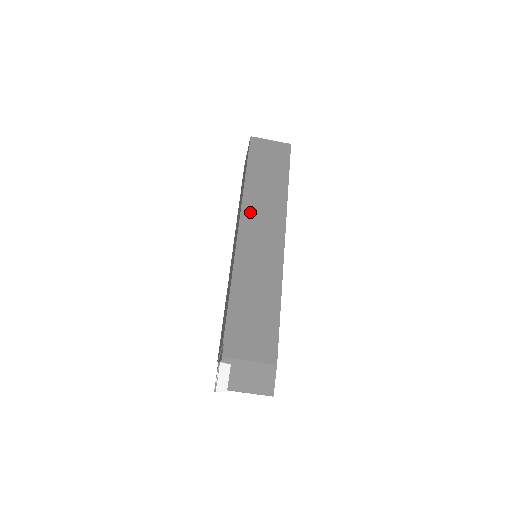
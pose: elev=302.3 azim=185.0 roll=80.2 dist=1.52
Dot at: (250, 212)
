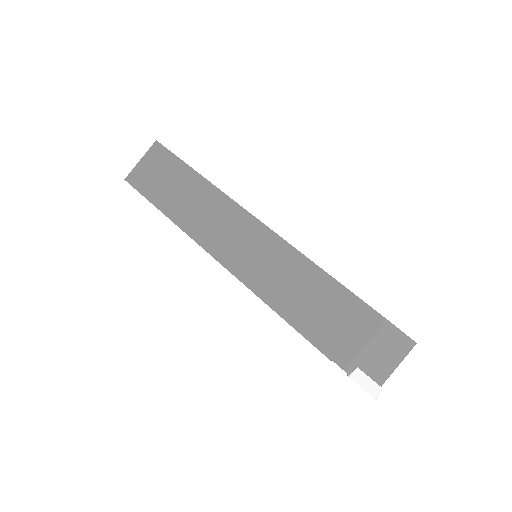
Dot at: (206, 236)
